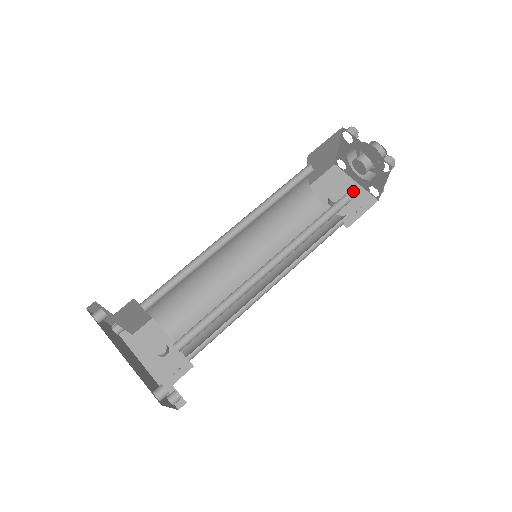
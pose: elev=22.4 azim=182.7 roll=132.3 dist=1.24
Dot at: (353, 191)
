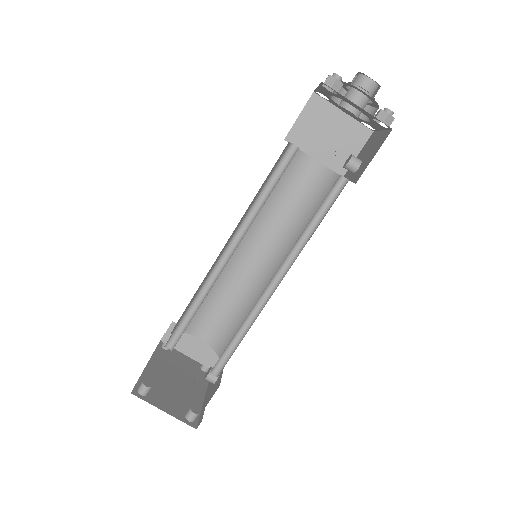
Dot at: (376, 142)
